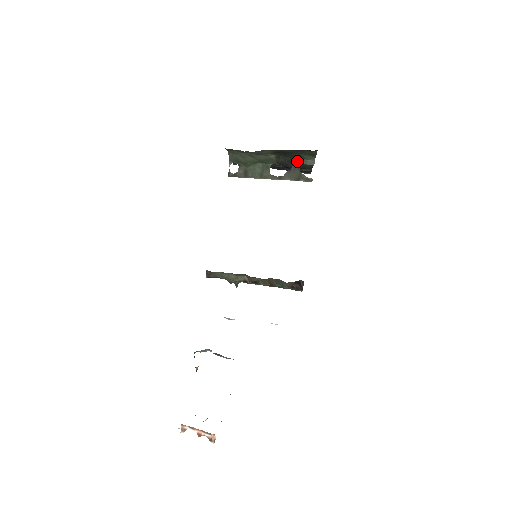
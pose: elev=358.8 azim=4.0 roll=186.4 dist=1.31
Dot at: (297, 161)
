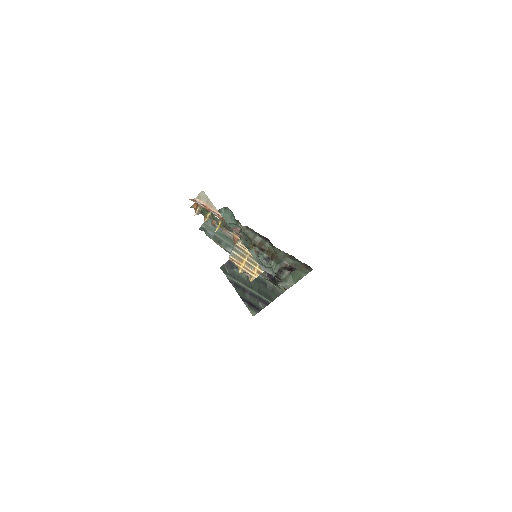
Dot at: (279, 281)
